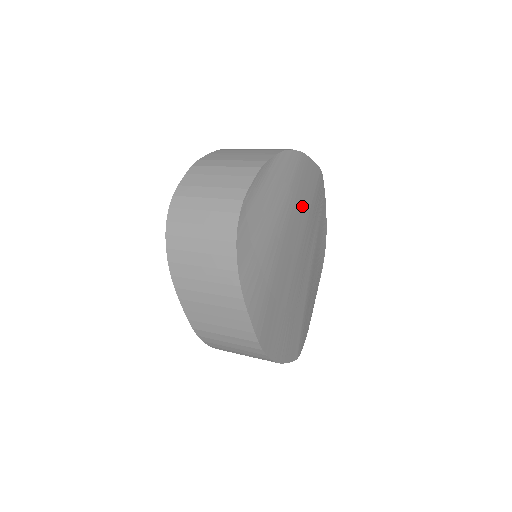
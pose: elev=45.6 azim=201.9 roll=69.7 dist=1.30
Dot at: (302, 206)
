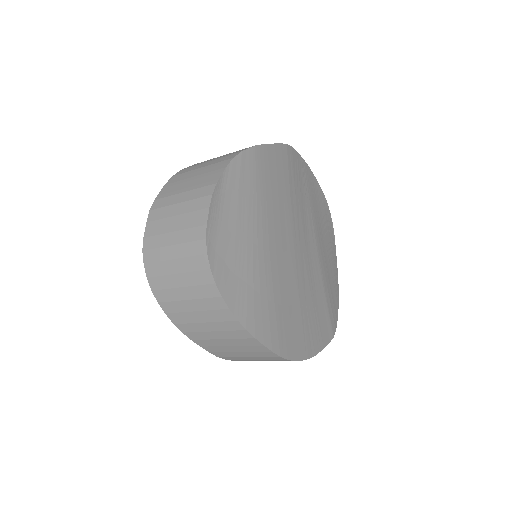
Dot at: (278, 197)
